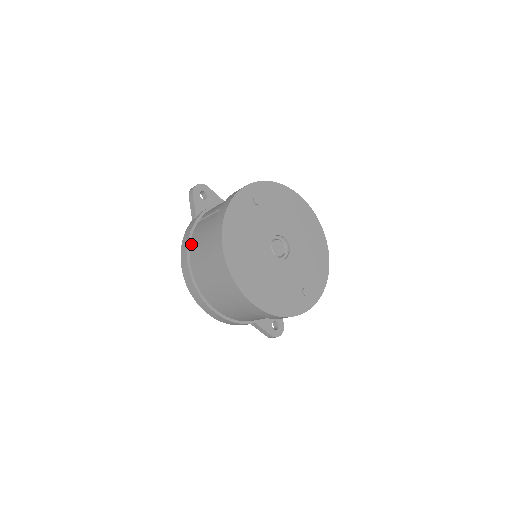
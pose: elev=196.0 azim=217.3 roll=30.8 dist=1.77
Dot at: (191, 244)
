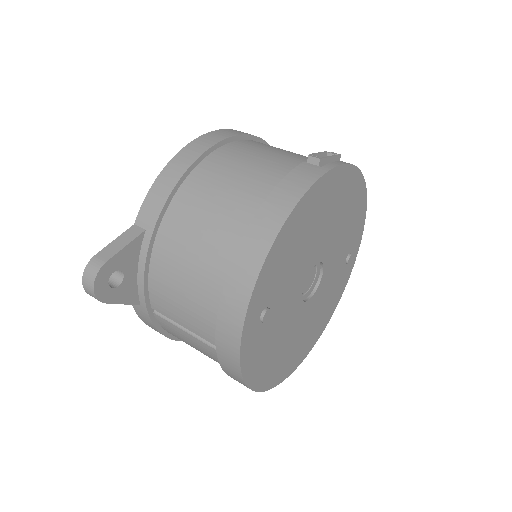
Dot at: occluded
